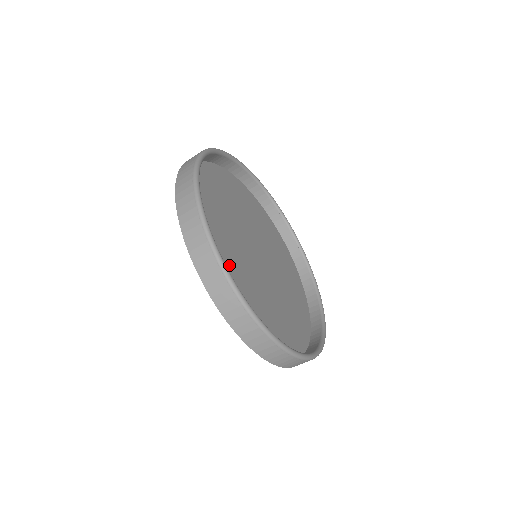
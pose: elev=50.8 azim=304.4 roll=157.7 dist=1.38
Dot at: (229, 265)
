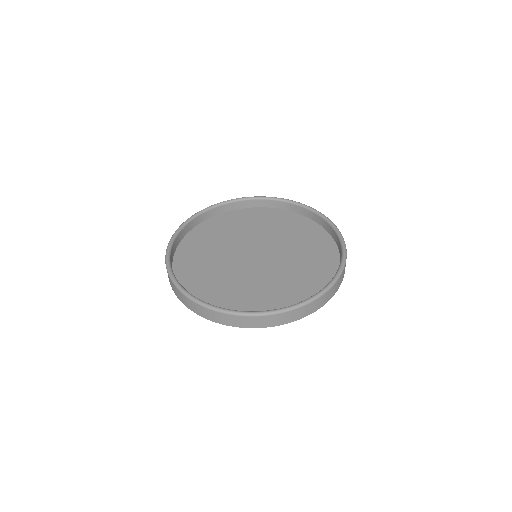
Dot at: (259, 294)
